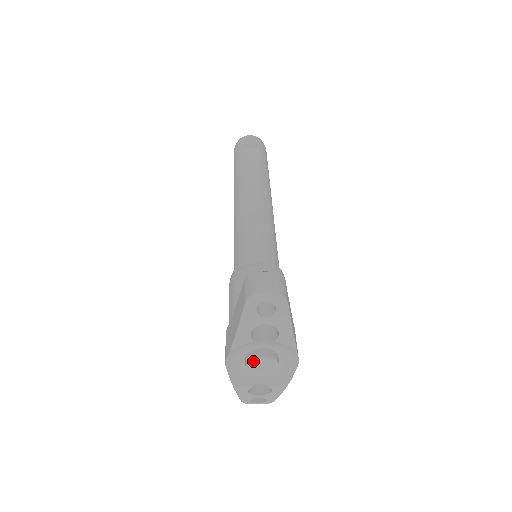
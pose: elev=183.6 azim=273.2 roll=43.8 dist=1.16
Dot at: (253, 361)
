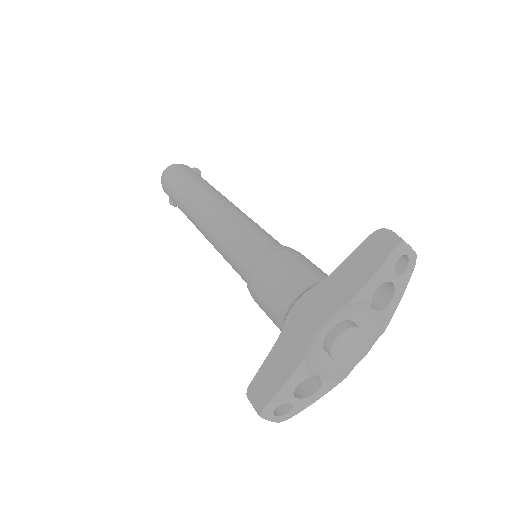
Dot at: (349, 331)
